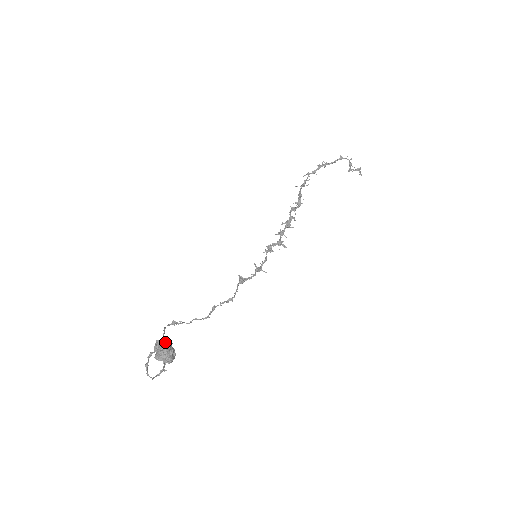
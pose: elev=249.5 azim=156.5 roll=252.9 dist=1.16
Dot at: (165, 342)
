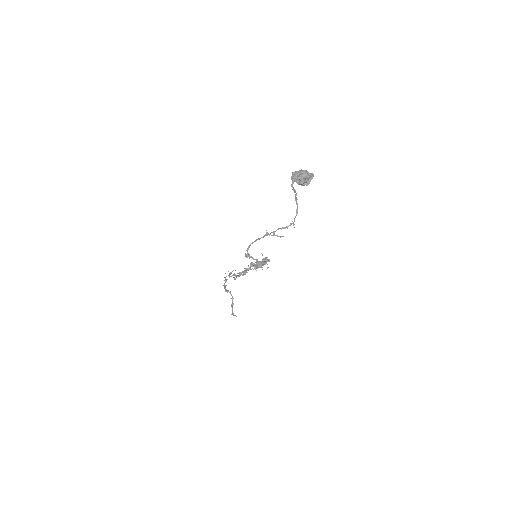
Dot at: occluded
